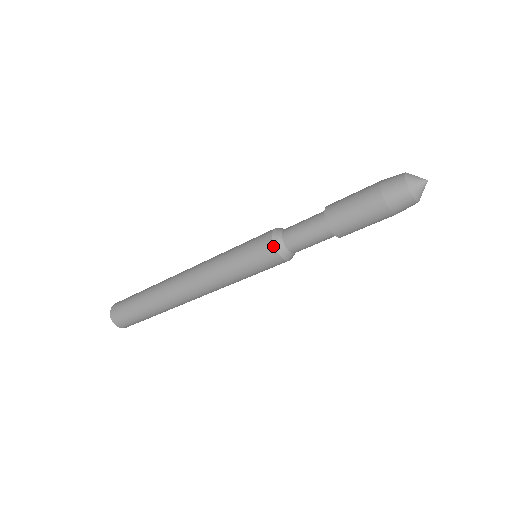
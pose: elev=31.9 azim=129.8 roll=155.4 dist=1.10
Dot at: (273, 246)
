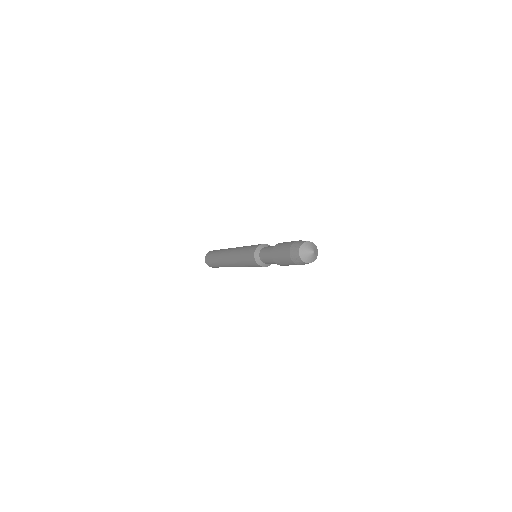
Dot at: (259, 265)
